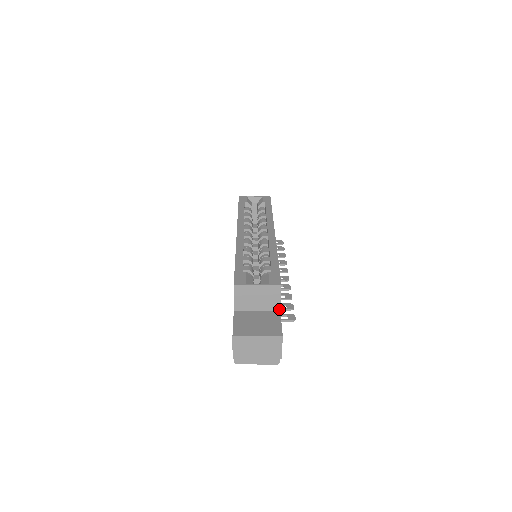
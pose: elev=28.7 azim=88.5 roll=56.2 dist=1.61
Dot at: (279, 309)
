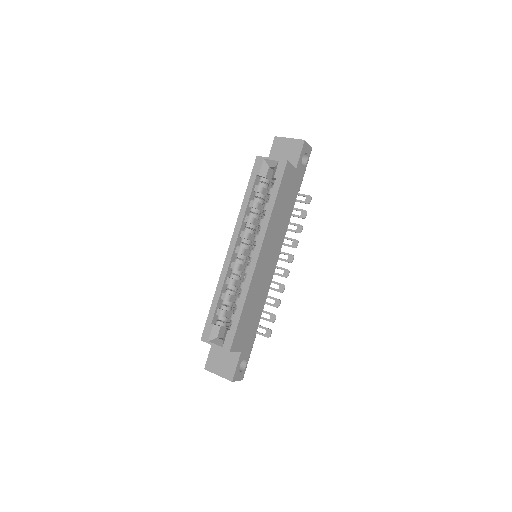
Dot at: (239, 352)
